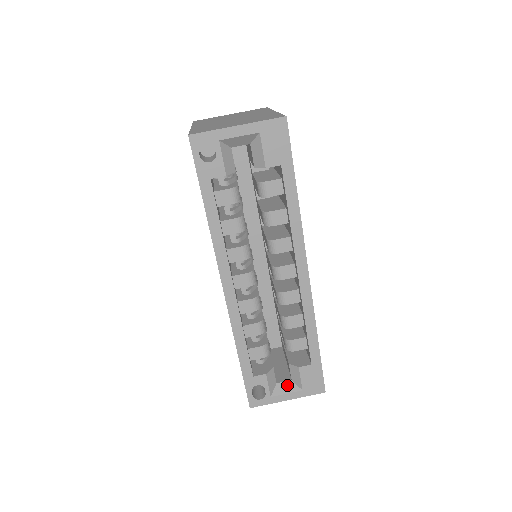
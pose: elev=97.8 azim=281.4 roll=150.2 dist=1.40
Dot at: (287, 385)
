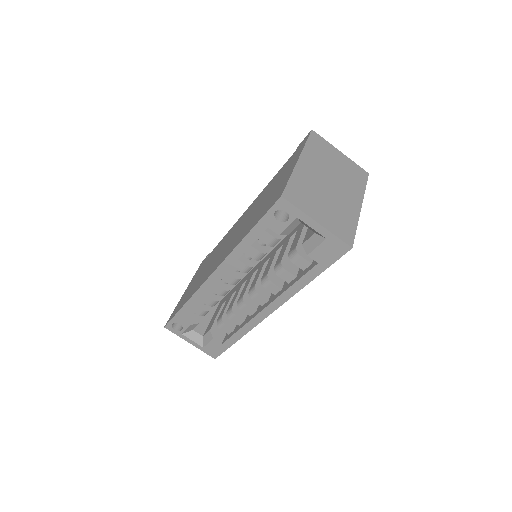
Dot at: (198, 337)
